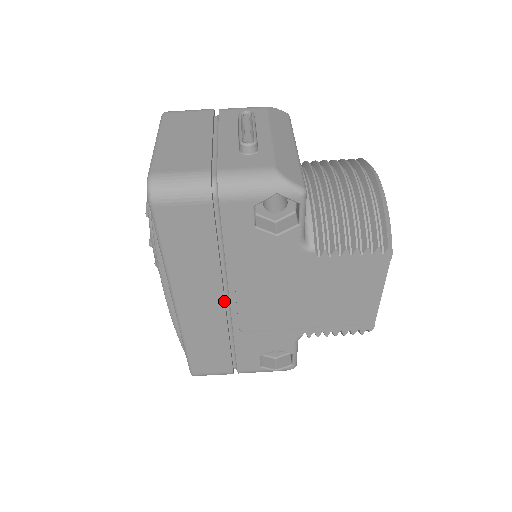
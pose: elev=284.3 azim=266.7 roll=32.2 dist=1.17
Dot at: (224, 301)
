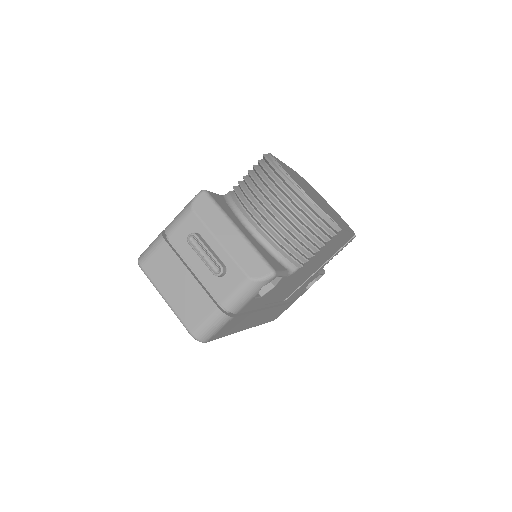
Dot at: (268, 309)
